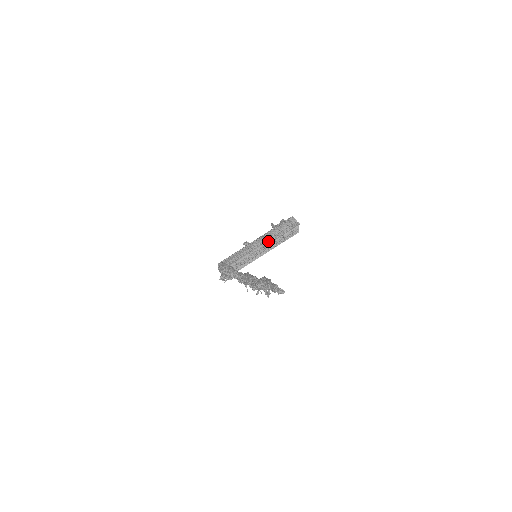
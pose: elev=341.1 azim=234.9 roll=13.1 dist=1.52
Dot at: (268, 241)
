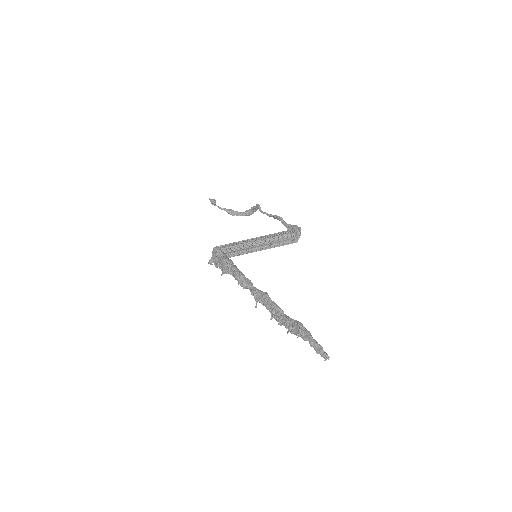
Dot at: (268, 241)
